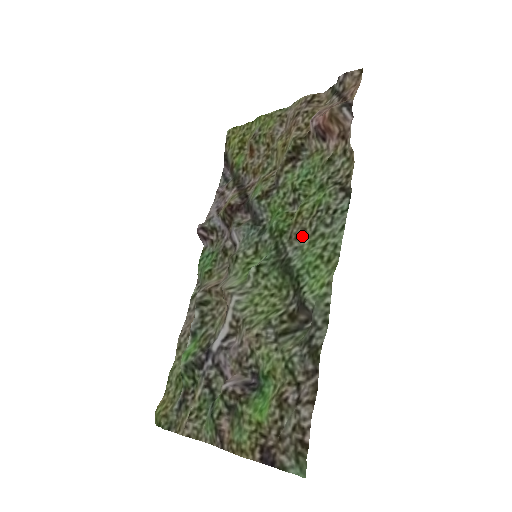
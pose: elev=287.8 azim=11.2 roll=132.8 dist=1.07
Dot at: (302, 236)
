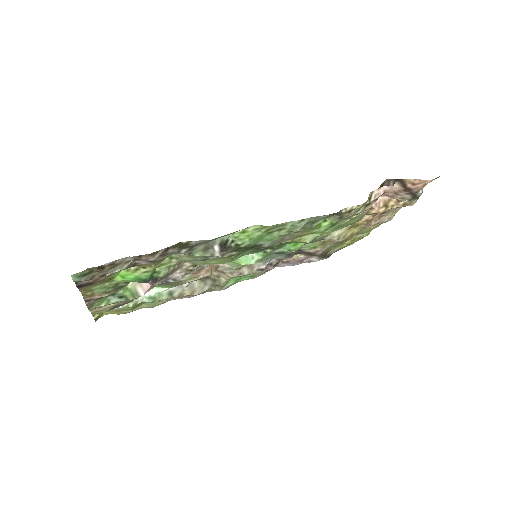
Dot at: (284, 237)
